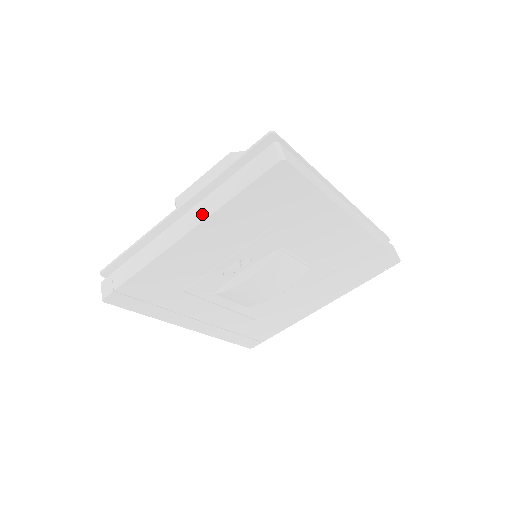
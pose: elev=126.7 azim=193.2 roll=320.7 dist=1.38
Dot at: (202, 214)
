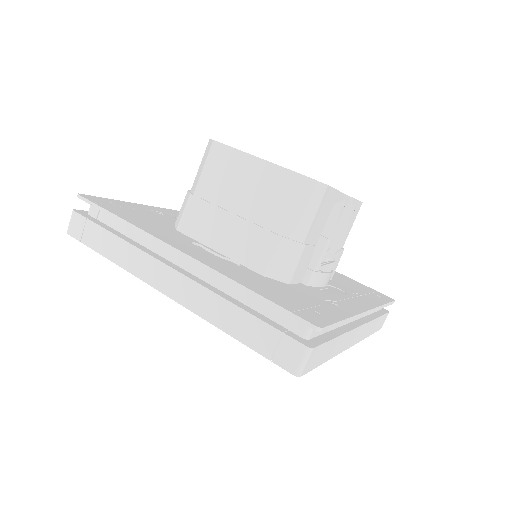
Dot at: (195, 303)
